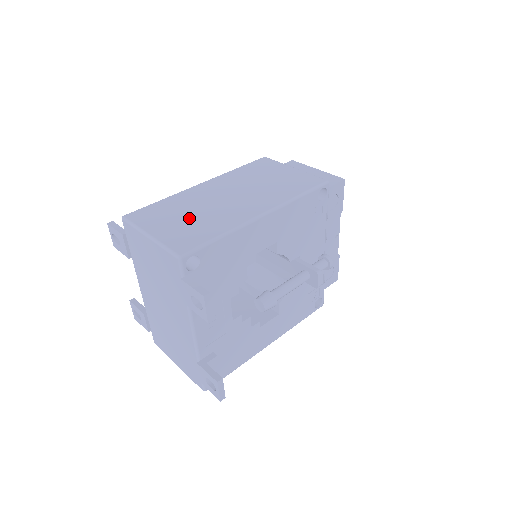
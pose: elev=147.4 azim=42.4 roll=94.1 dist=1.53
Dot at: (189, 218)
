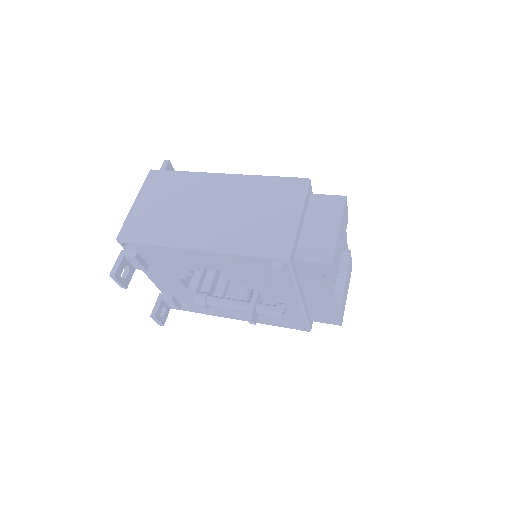
Dot at: (165, 207)
